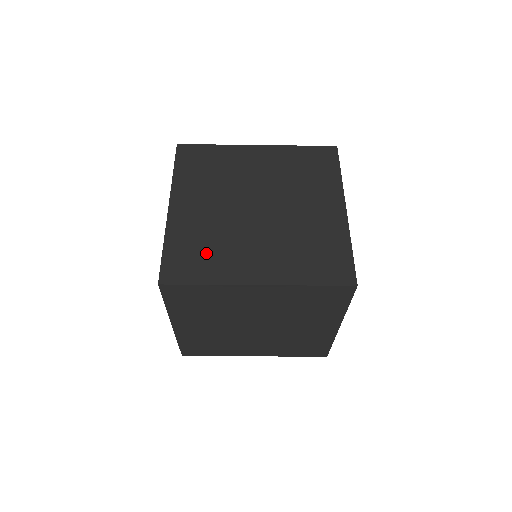
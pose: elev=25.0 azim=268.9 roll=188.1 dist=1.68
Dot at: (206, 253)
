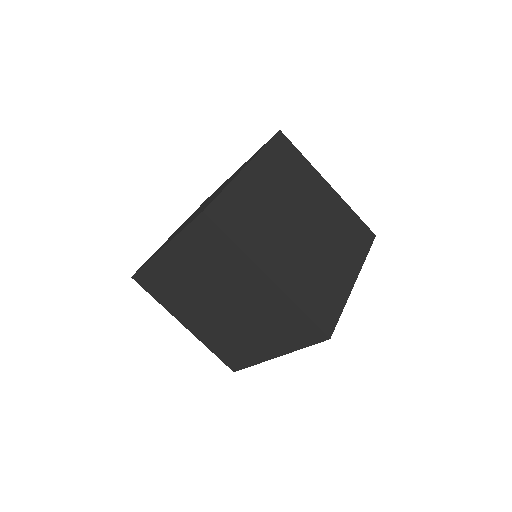
Dot at: occluded
